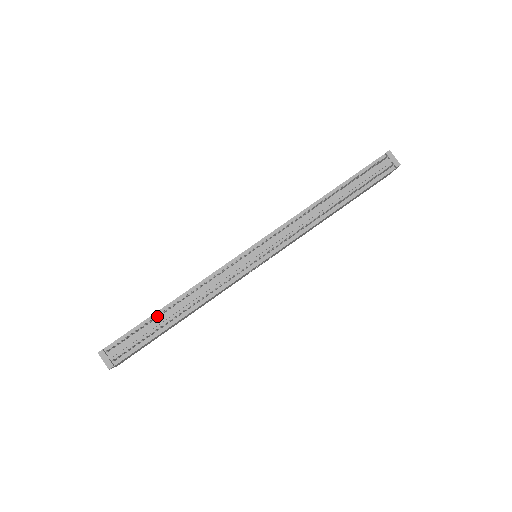
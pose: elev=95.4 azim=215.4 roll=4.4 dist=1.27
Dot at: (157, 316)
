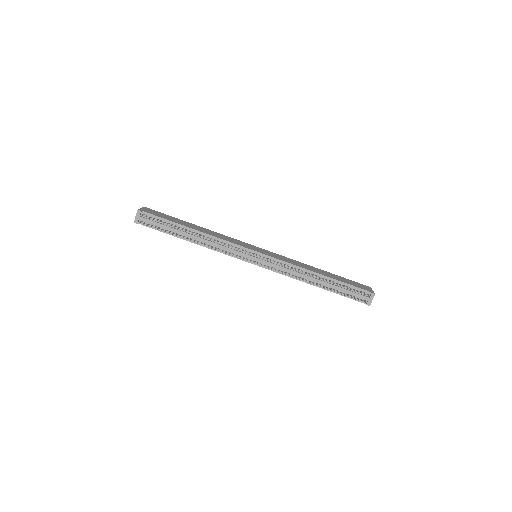
Dot at: (181, 227)
